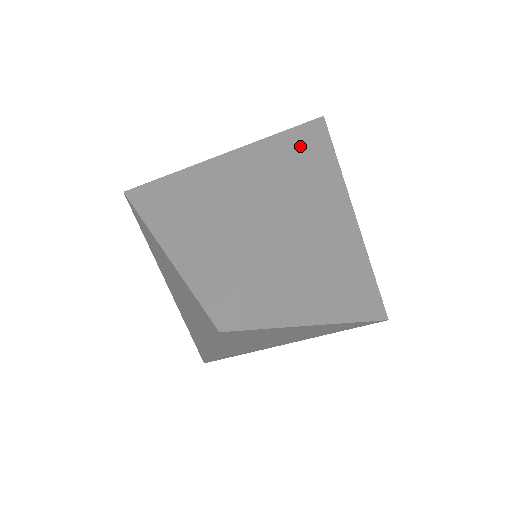
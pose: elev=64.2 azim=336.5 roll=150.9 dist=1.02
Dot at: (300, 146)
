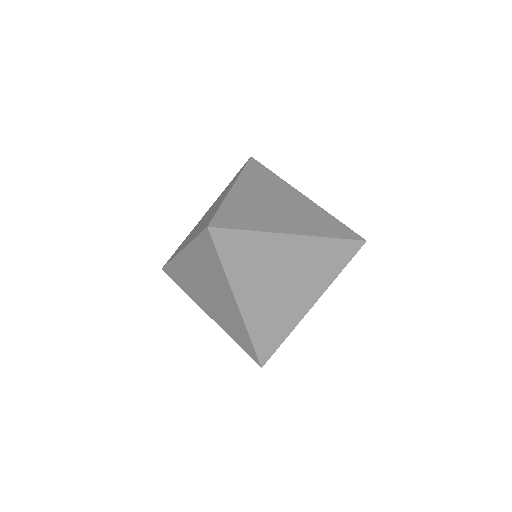
Dot at: (345, 260)
